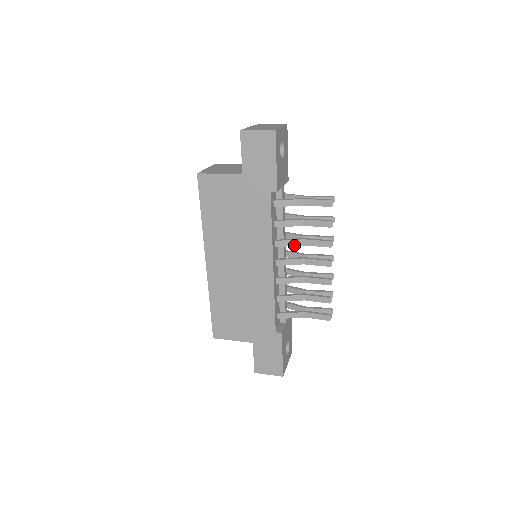
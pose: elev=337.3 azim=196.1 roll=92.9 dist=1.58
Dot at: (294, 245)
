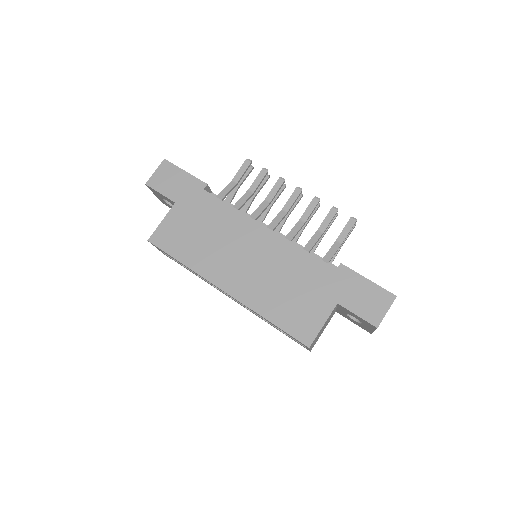
Dot at: (264, 209)
